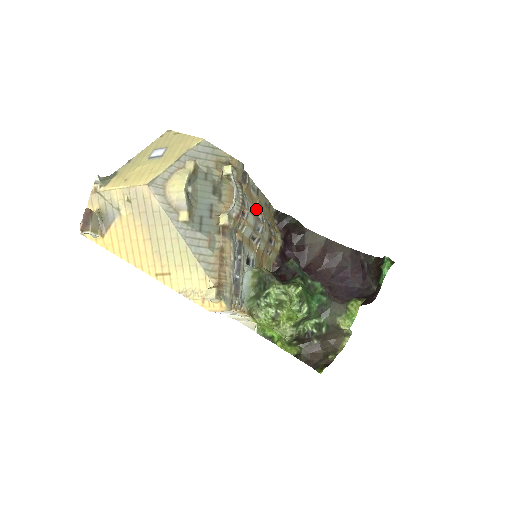
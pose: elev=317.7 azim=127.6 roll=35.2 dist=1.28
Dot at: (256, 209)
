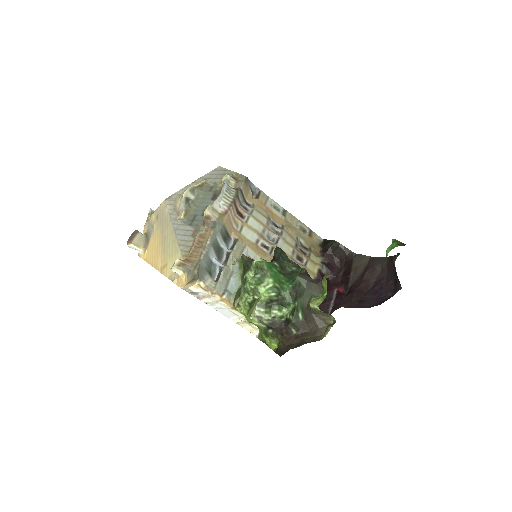
Dot at: (279, 226)
